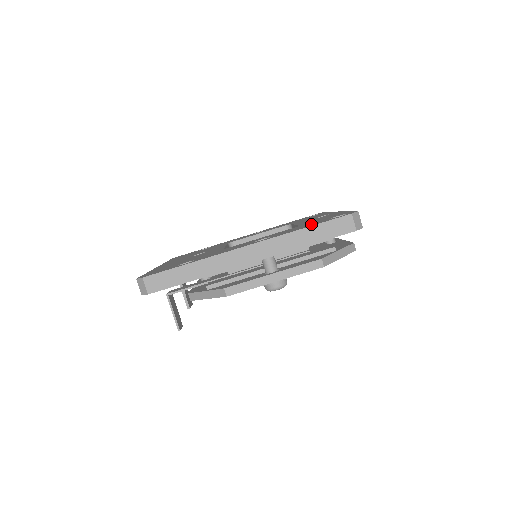
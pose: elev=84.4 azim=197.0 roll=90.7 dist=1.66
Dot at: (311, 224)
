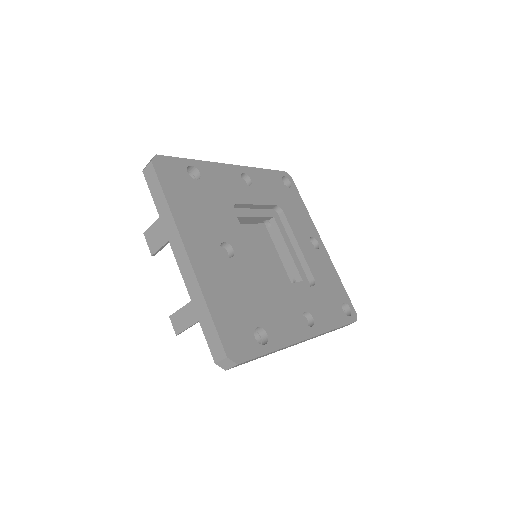
Dot at: (334, 312)
